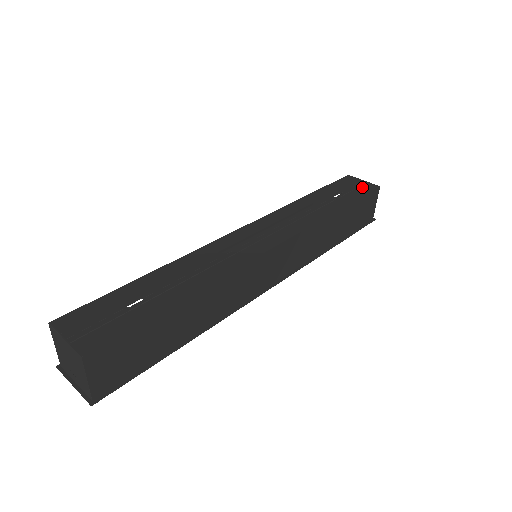
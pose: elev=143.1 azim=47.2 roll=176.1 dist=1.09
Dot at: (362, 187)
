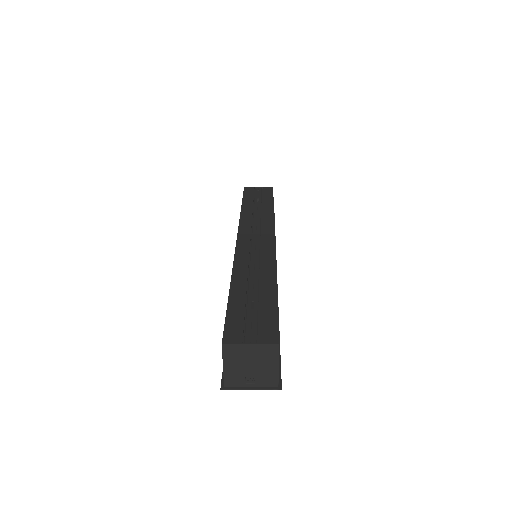
Dot at: (264, 191)
